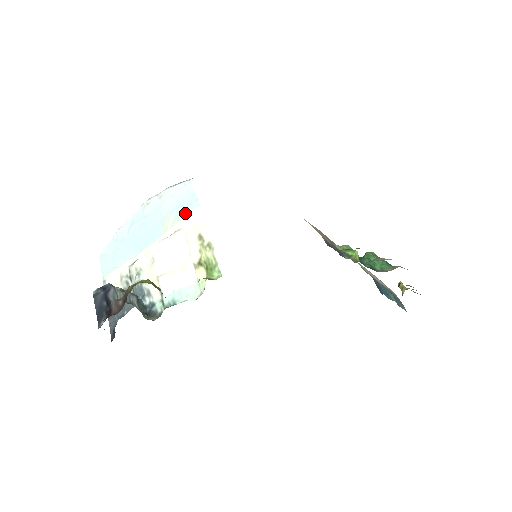
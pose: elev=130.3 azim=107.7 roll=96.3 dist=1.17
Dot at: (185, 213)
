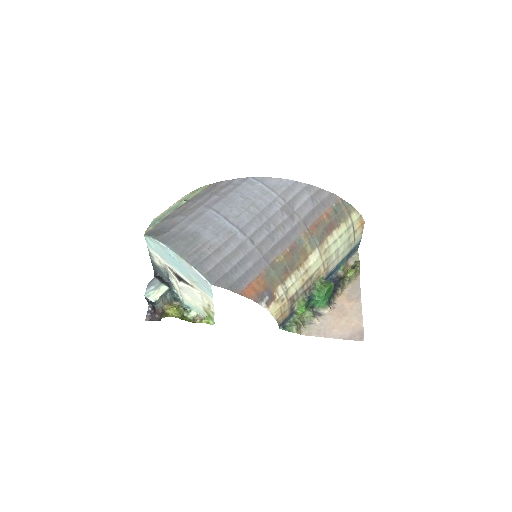
Dot at: (203, 291)
